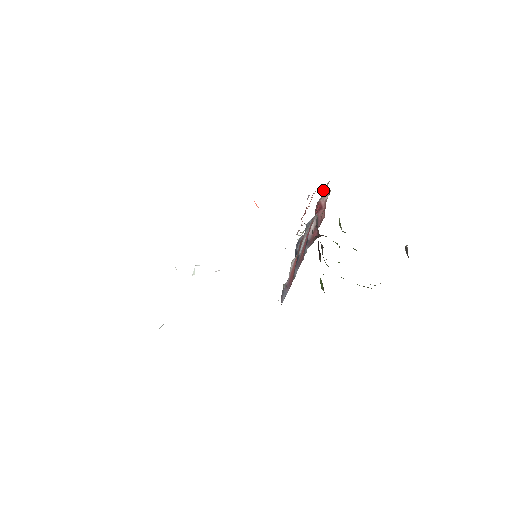
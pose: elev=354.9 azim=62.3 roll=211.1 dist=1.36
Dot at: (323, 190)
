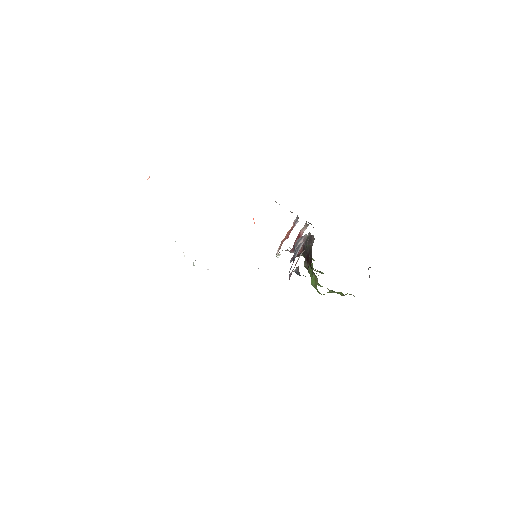
Dot at: (306, 222)
